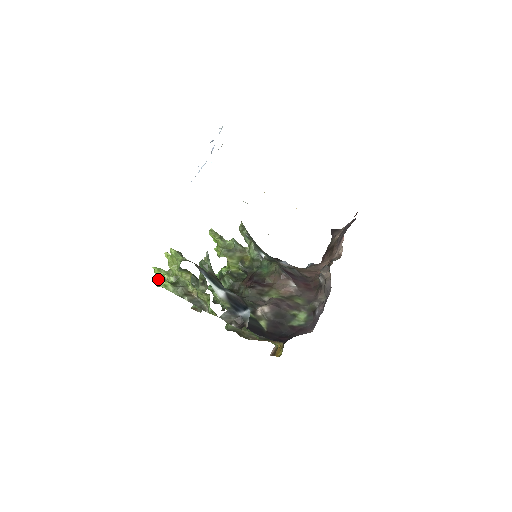
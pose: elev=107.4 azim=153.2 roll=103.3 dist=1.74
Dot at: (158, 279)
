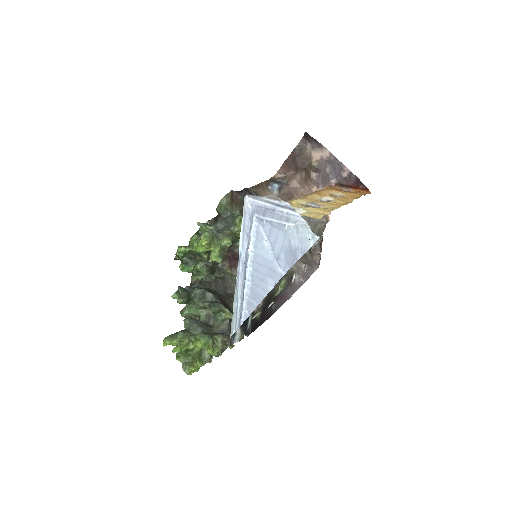
Dot at: (169, 344)
